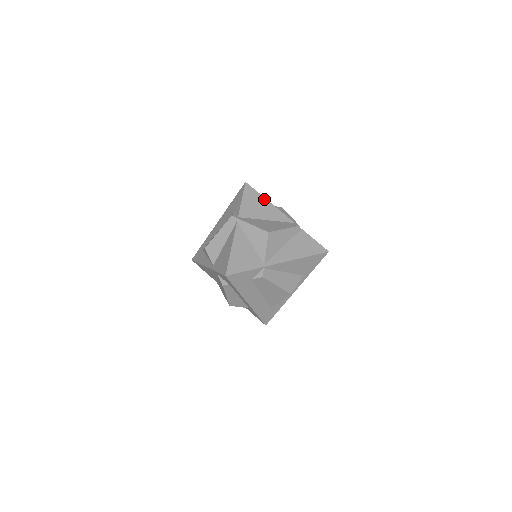
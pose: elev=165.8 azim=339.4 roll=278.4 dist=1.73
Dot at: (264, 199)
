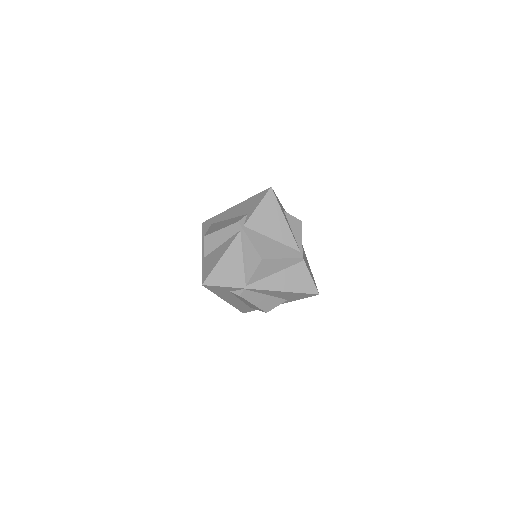
Dot at: (281, 214)
